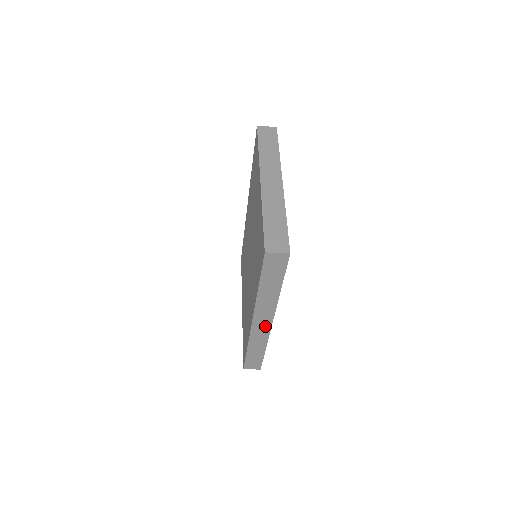
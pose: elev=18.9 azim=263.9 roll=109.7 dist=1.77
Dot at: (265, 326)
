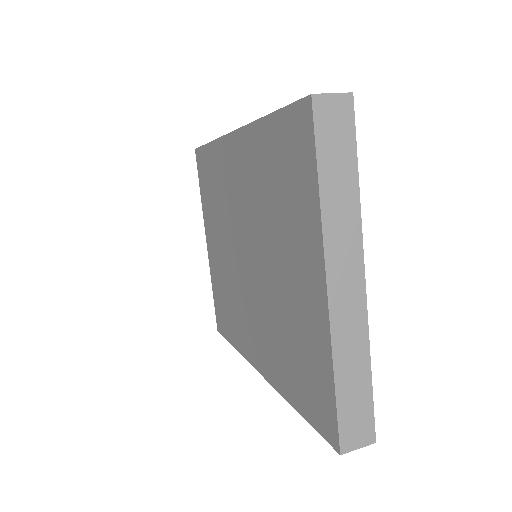
Dot at: occluded
